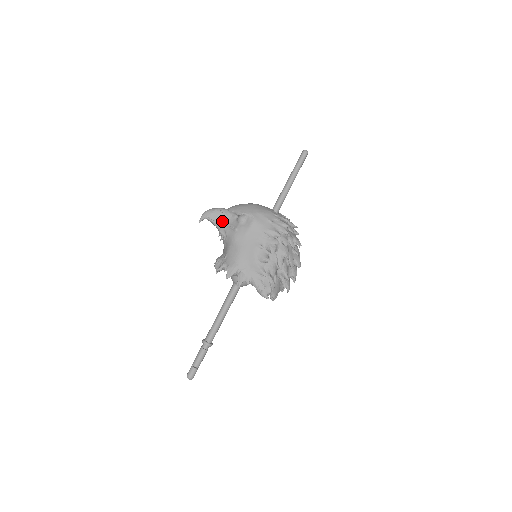
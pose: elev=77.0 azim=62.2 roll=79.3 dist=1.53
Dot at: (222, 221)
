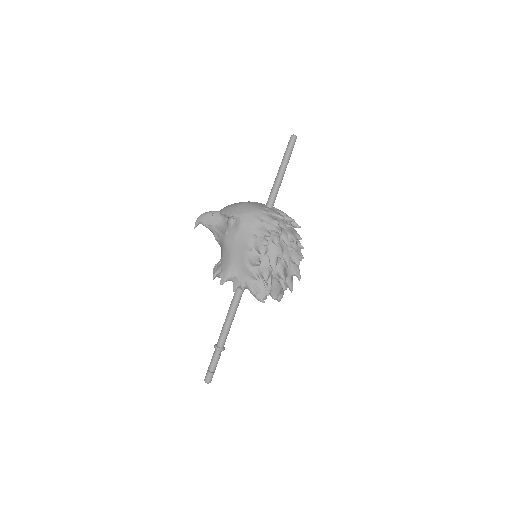
Dot at: (214, 225)
